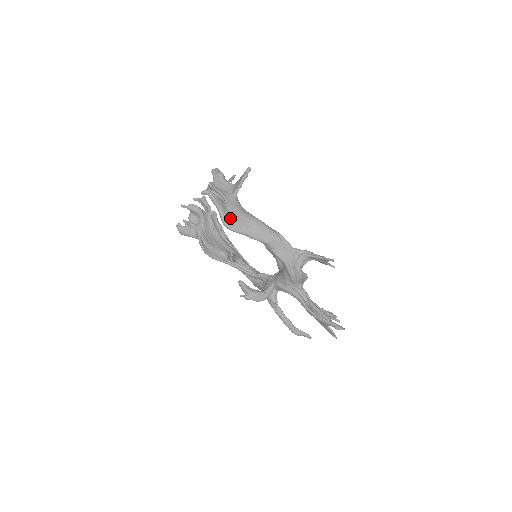
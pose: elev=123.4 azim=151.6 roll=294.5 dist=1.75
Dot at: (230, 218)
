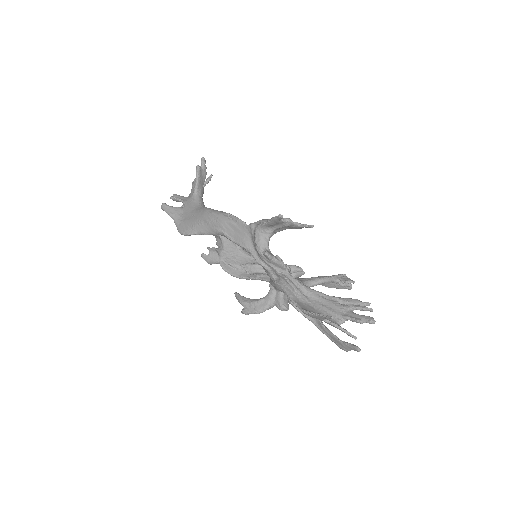
Dot at: (183, 222)
